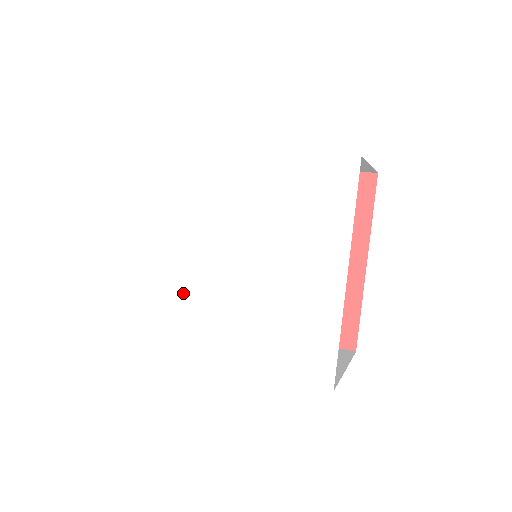
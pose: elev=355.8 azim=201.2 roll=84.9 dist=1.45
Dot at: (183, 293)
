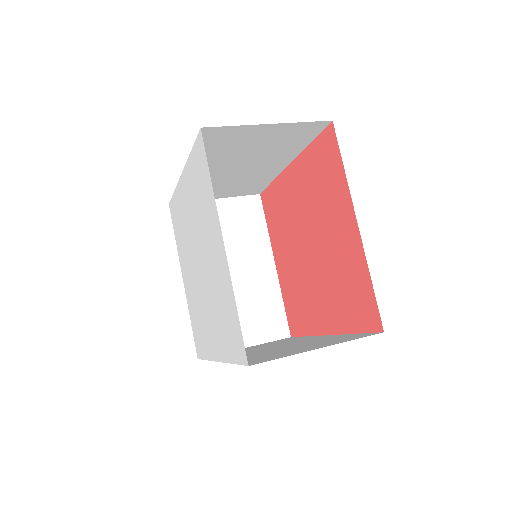
Dot at: (197, 305)
